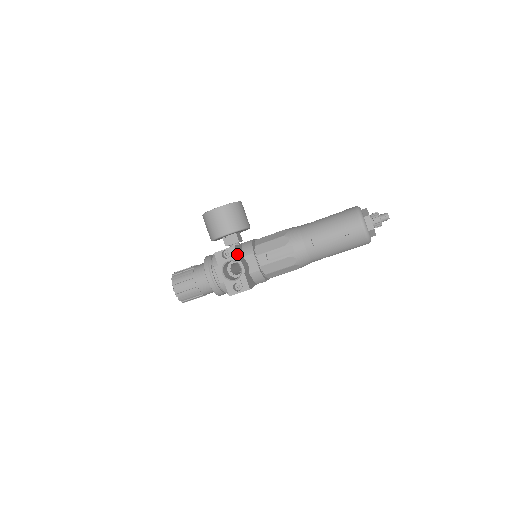
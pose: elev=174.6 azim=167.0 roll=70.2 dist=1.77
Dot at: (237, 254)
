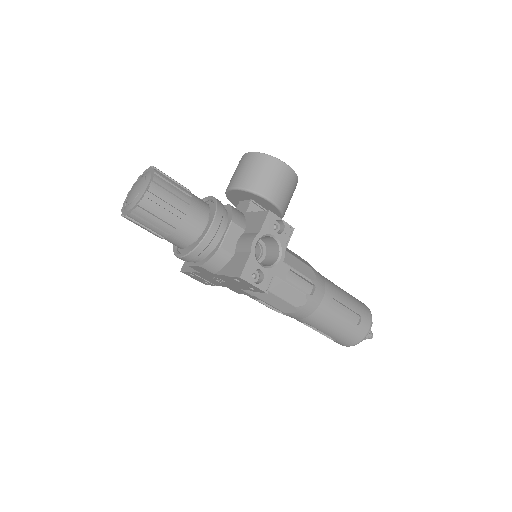
Dot at: (289, 240)
